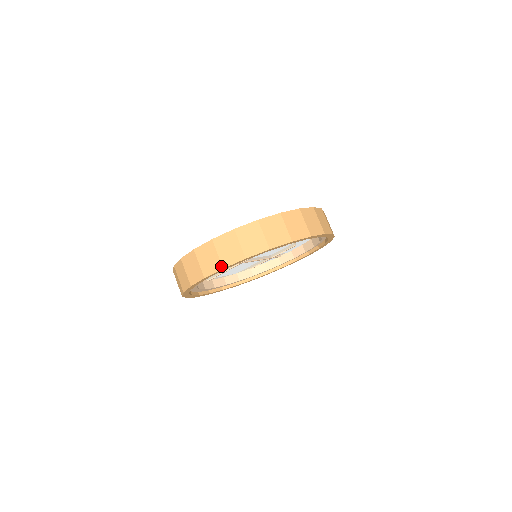
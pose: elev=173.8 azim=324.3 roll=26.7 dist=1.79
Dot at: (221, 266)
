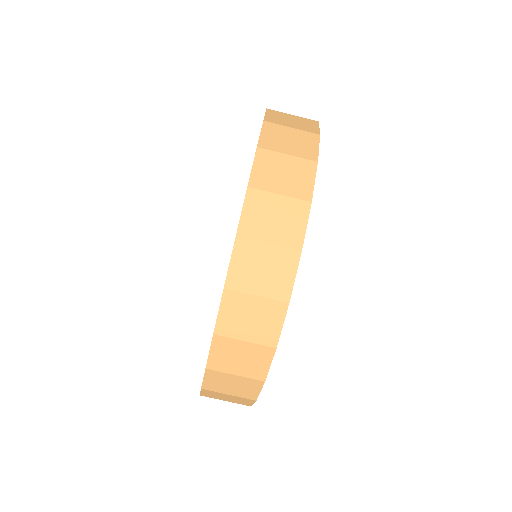
Dot at: (282, 304)
